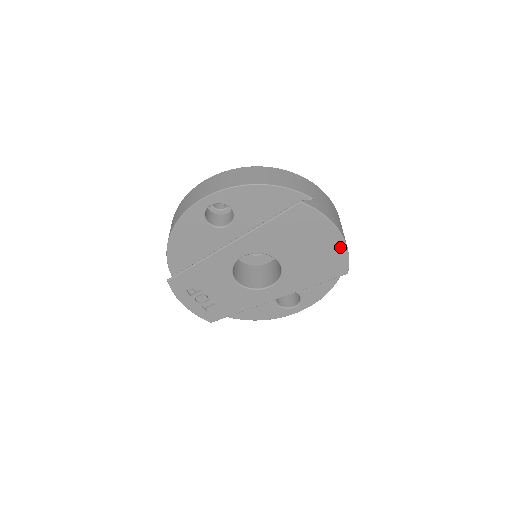
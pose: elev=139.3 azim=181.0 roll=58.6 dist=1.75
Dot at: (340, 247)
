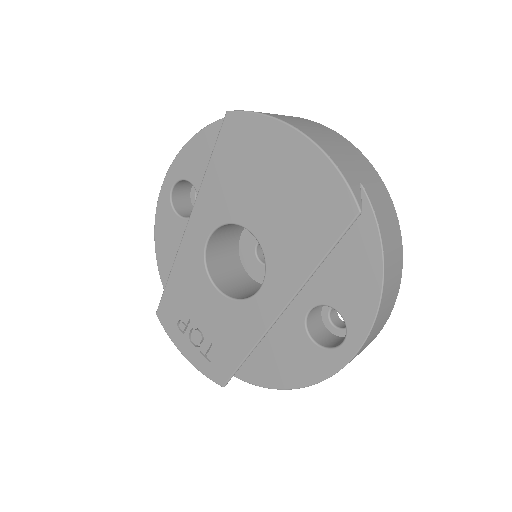
Dot at: (315, 160)
